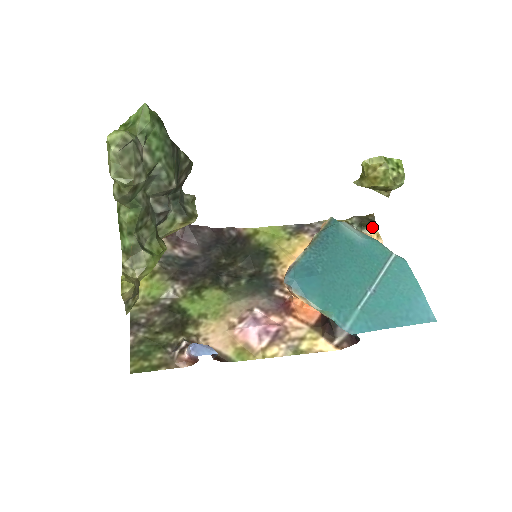
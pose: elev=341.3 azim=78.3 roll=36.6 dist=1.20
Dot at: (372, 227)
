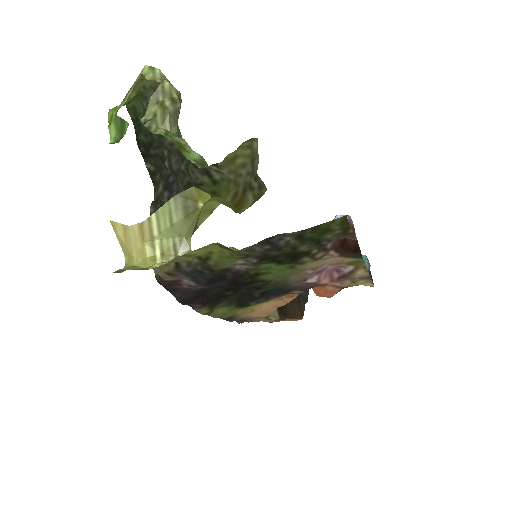
Dot at: occluded
